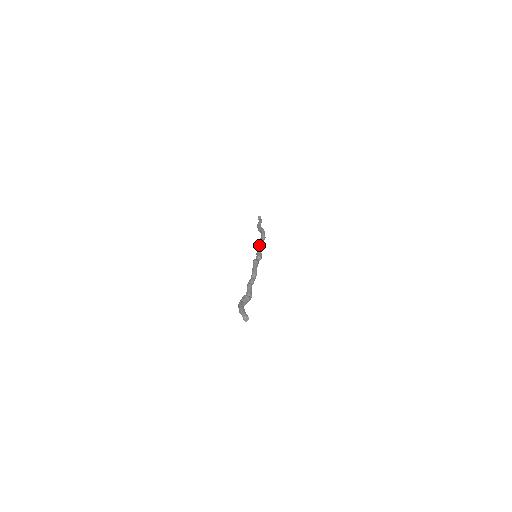
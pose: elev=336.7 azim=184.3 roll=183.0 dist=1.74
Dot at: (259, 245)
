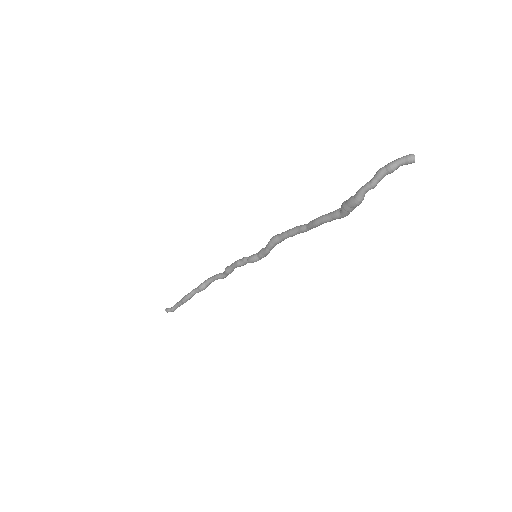
Dot at: (241, 259)
